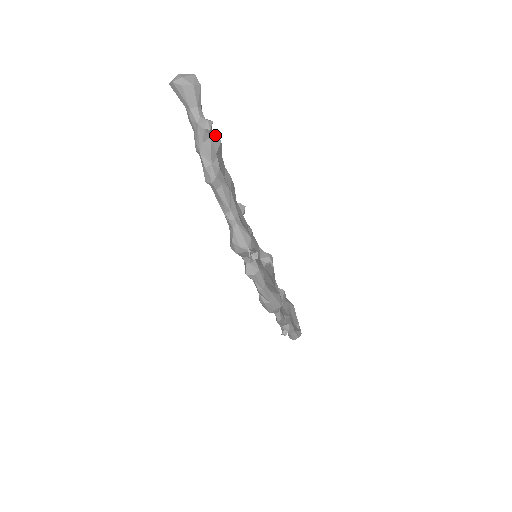
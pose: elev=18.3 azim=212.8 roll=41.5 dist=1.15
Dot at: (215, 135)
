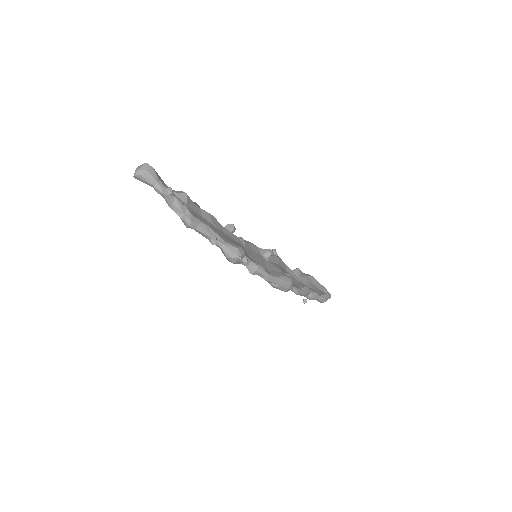
Dot at: (181, 191)
